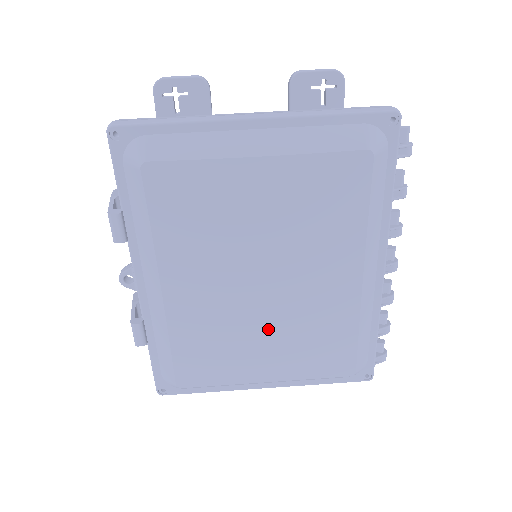
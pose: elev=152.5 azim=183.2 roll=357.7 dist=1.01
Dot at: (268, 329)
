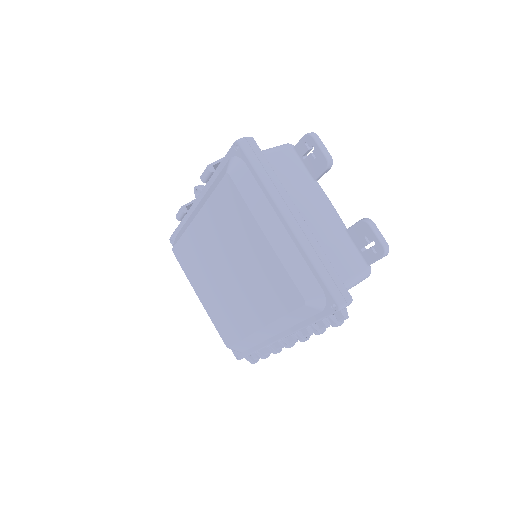
Dot at: (215, 286)
